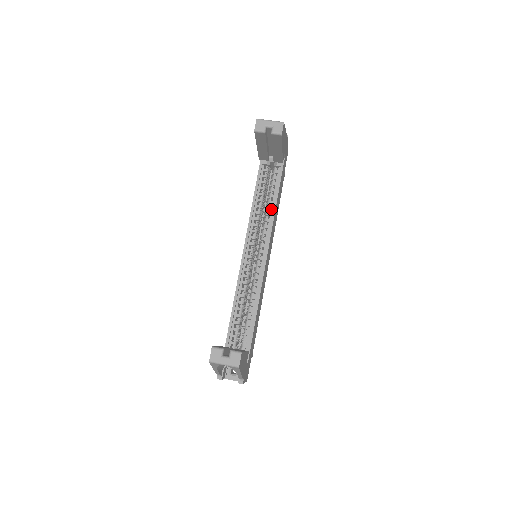
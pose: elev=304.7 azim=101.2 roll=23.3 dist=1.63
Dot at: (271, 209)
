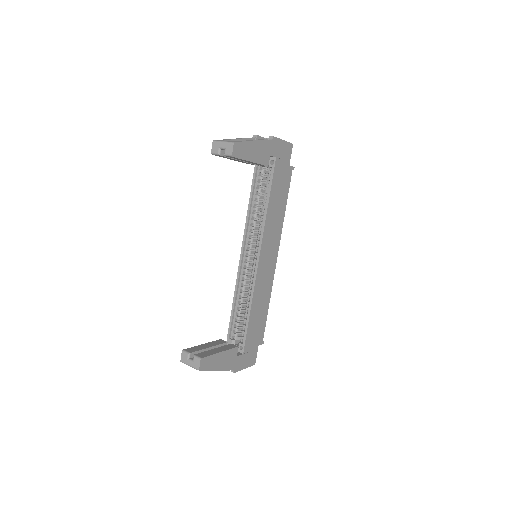
Dot at: (264, 212)
